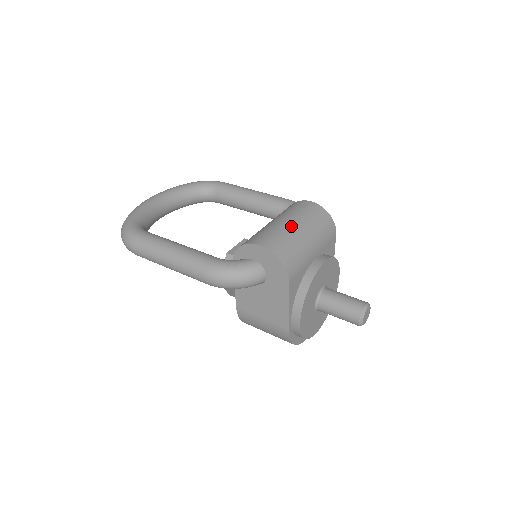
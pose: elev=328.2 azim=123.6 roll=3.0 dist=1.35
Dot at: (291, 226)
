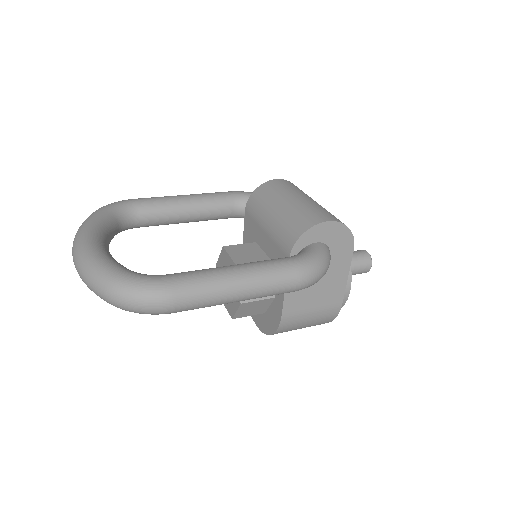
Dot at: (309, 200)
